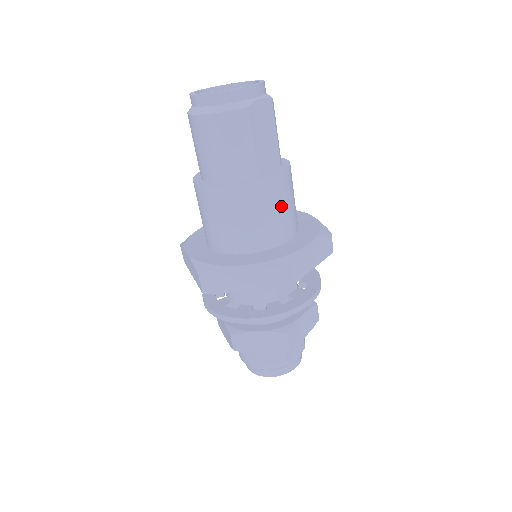
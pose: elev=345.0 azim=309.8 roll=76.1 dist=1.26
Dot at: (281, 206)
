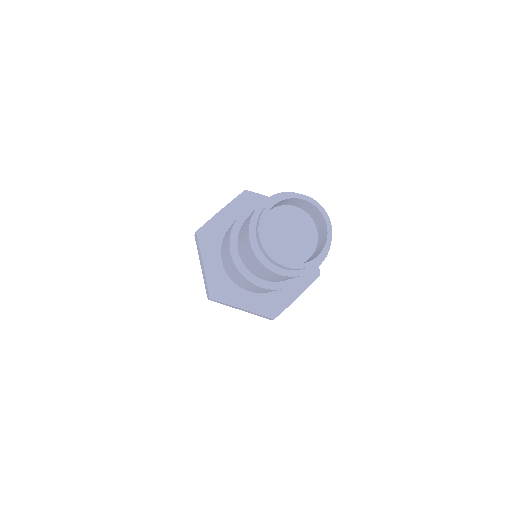
Dot at: occluded
